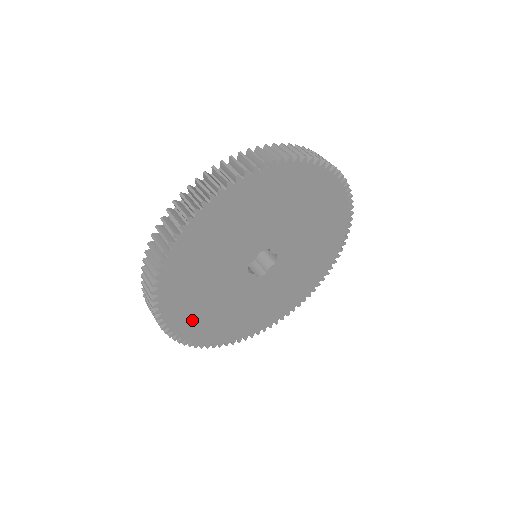
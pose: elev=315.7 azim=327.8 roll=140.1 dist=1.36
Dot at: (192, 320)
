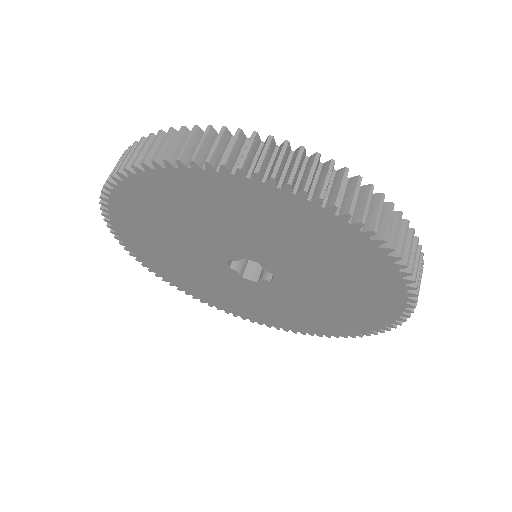
Dot at: (160, 263)
